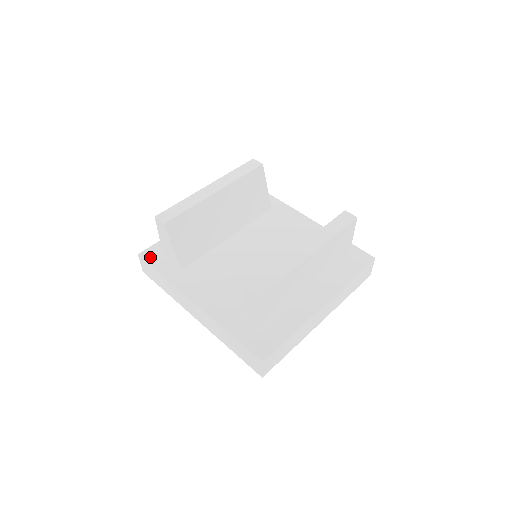
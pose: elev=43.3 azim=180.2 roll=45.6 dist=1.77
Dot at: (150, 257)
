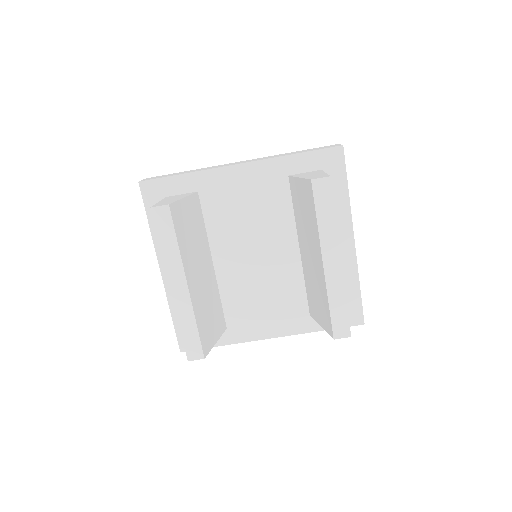
Dot at: occluded
